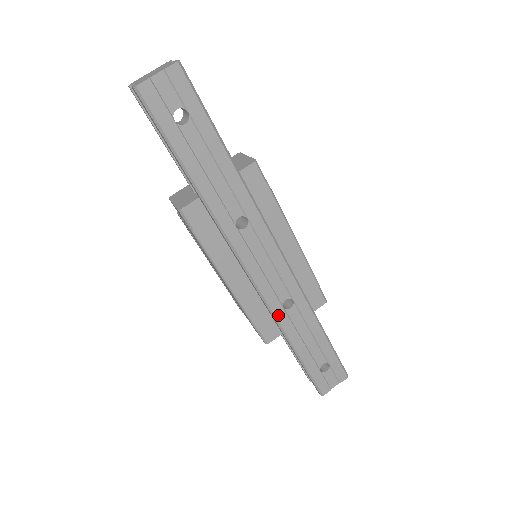
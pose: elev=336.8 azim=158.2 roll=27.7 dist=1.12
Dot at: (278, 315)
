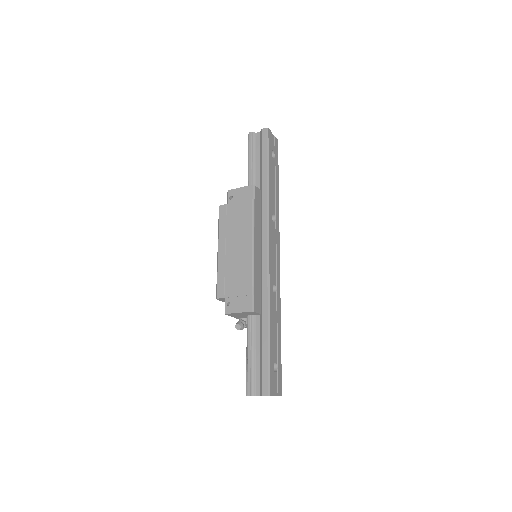
Dot at: (270, 289)
